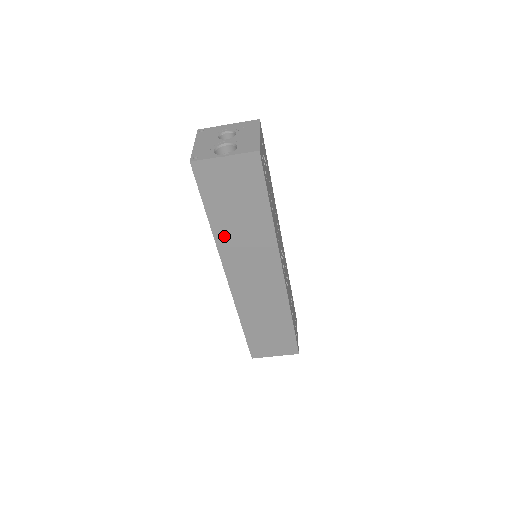
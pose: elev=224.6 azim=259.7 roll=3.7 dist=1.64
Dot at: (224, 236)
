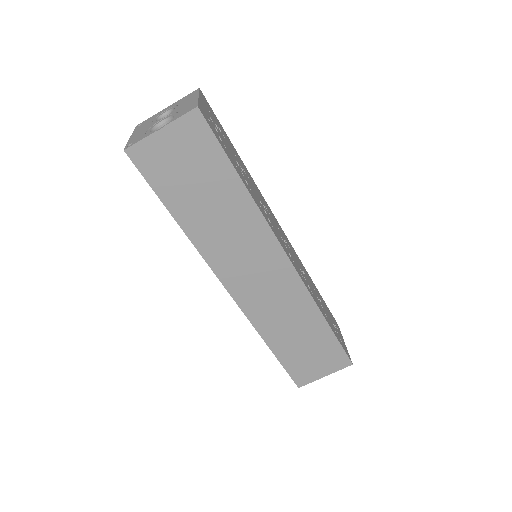
Dot at: (201, 235)
